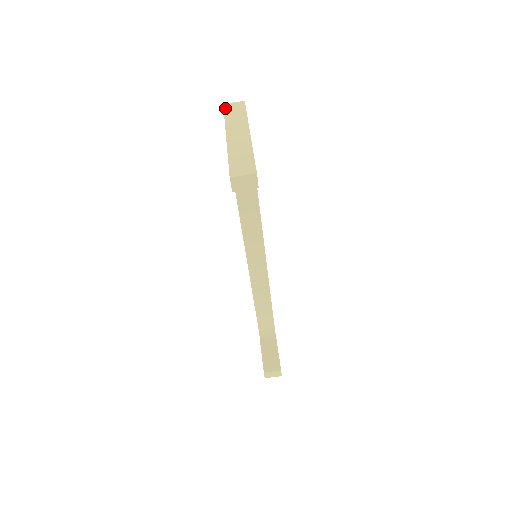
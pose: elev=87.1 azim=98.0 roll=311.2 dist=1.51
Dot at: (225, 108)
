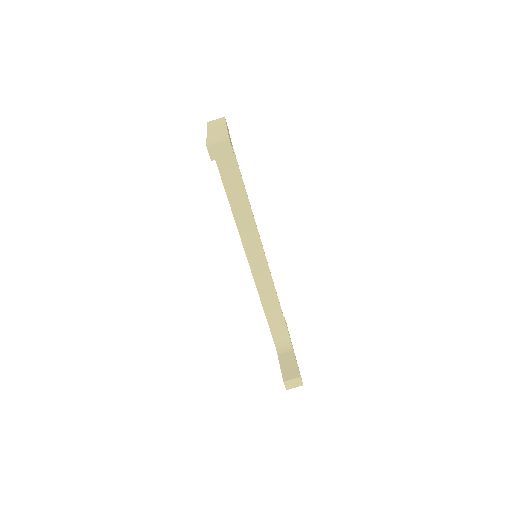
Dot at: (208, 123)
